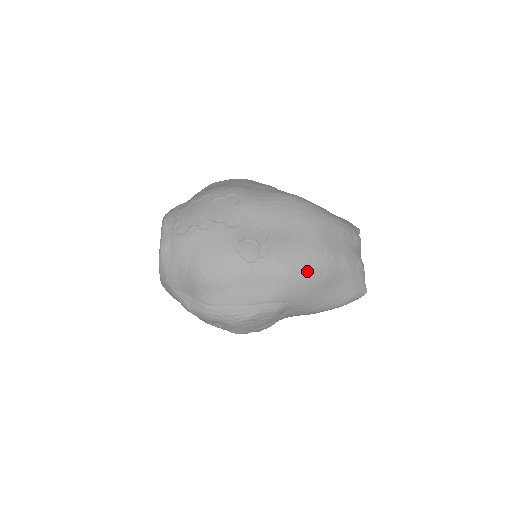
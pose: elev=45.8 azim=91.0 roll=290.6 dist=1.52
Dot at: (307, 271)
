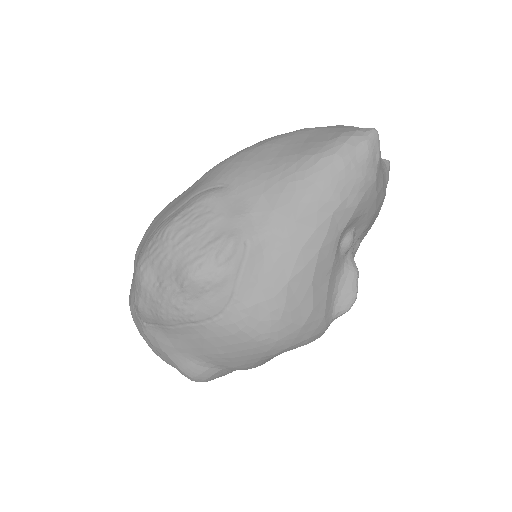
Dot at: (236, 154)
